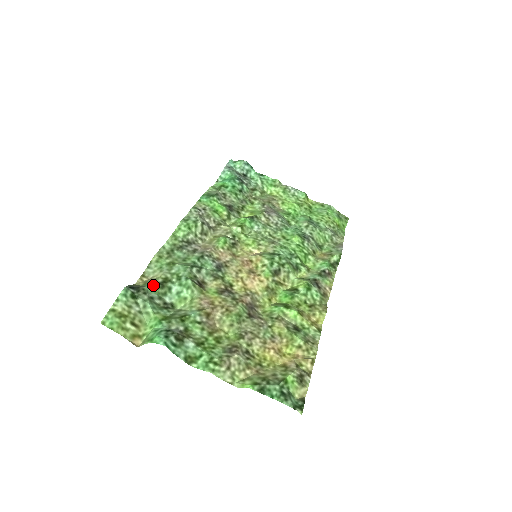
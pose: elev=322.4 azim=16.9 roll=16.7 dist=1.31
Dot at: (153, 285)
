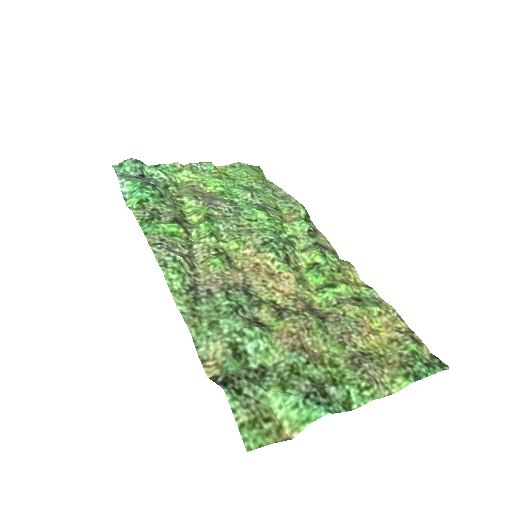
Dot at: (232, 362)
